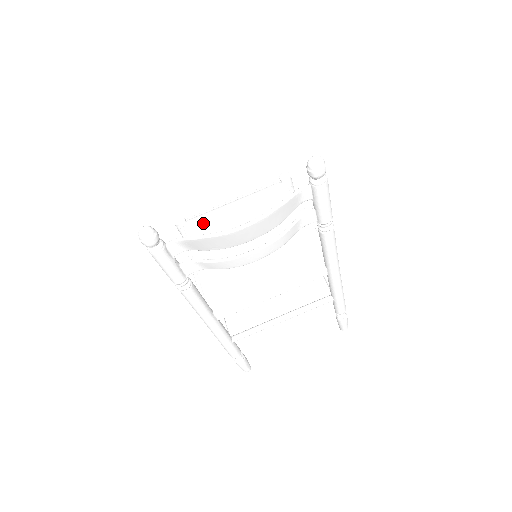
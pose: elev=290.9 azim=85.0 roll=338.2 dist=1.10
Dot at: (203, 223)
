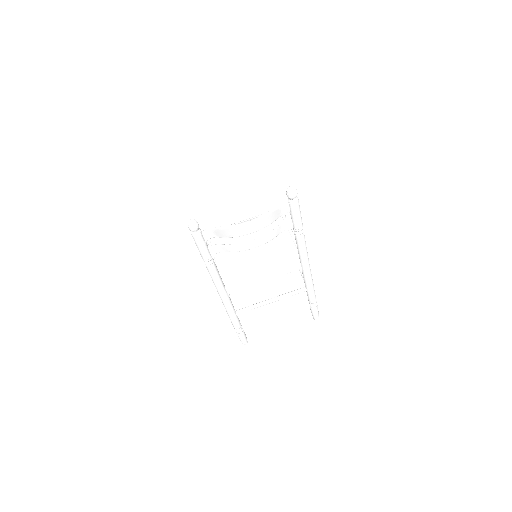
Dot at: occluded
